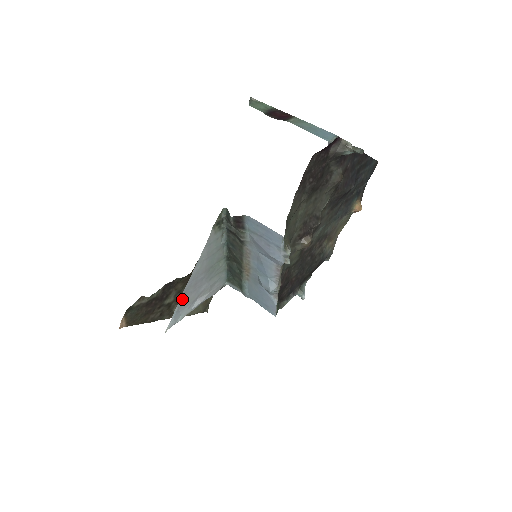
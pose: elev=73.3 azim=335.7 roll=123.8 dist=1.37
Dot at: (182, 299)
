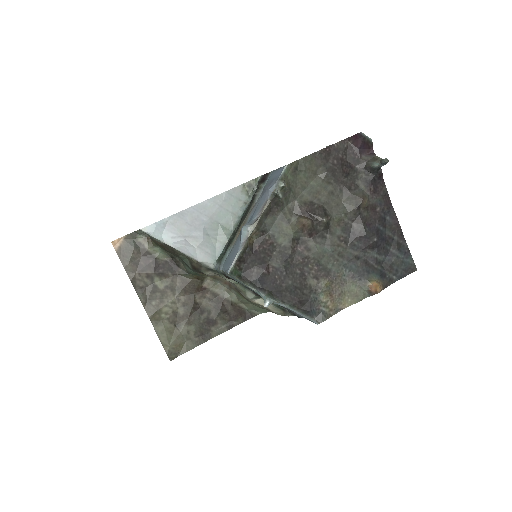
Dot at: (176, 218)
